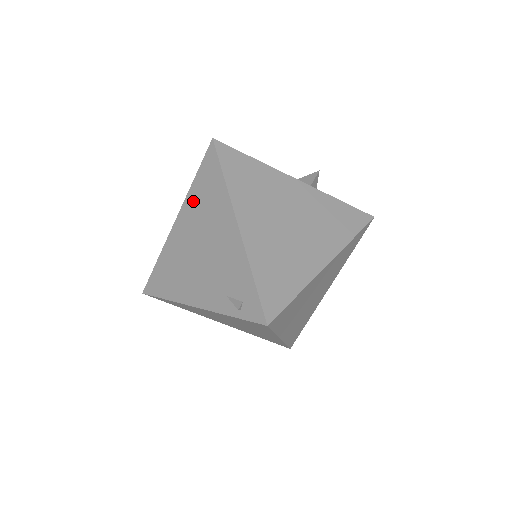
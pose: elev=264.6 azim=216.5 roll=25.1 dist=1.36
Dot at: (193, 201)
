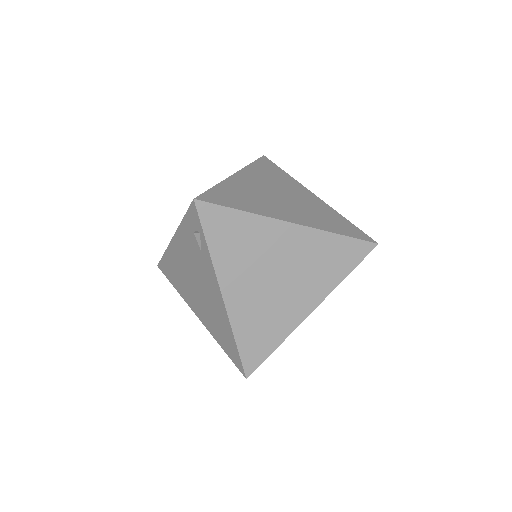
Dot at: (182, 291)
